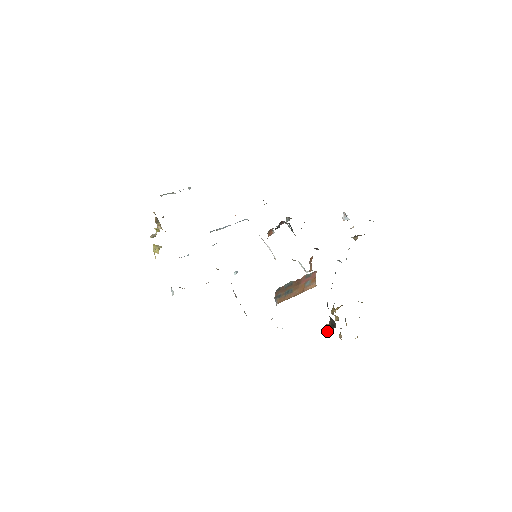
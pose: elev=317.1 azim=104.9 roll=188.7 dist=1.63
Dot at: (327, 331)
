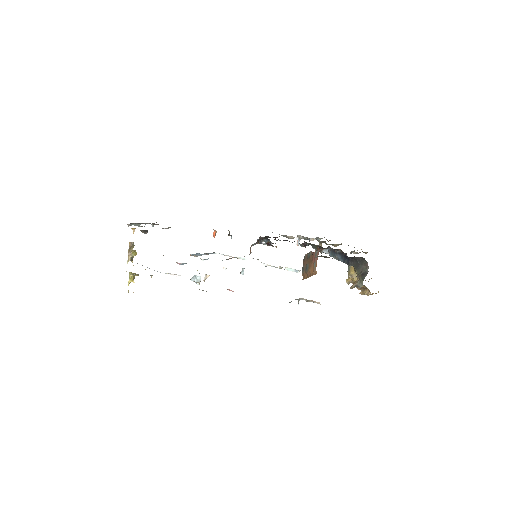
Dot at: (359, 285)
